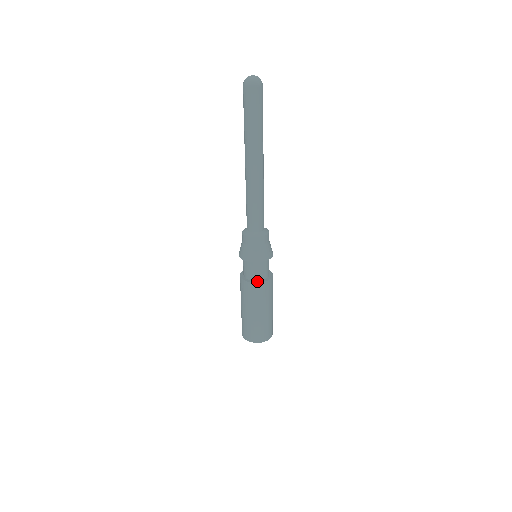
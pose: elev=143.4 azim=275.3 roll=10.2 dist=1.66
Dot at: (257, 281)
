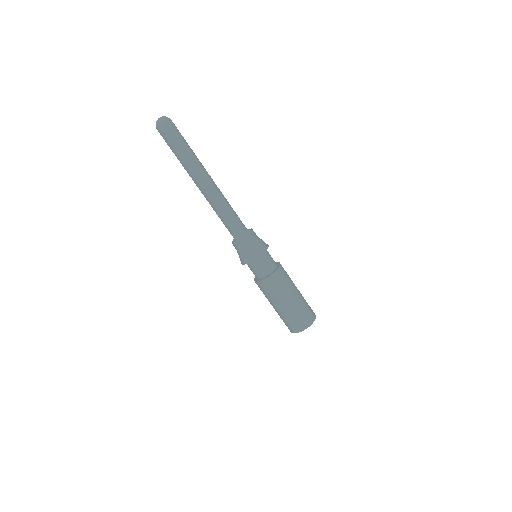
Dot at: (259, 279)
